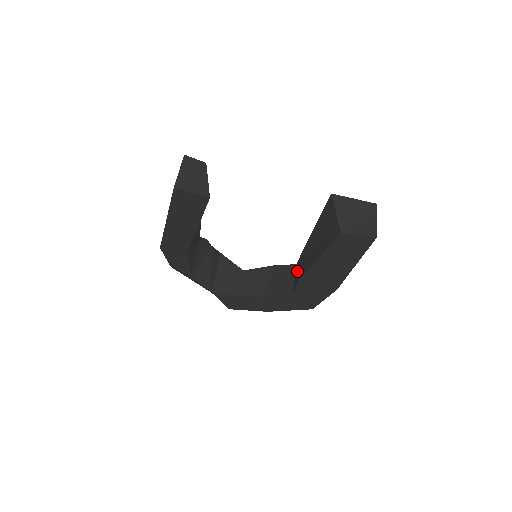
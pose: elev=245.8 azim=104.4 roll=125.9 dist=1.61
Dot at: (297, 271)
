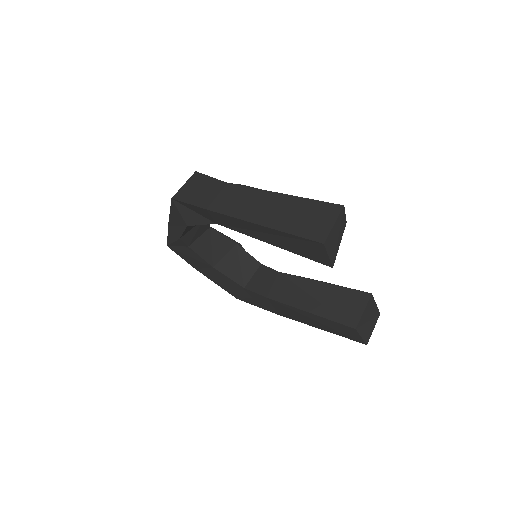
Dot at: (265, 280)
